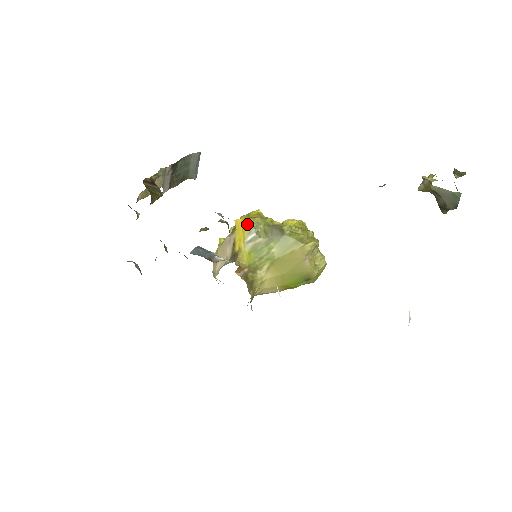
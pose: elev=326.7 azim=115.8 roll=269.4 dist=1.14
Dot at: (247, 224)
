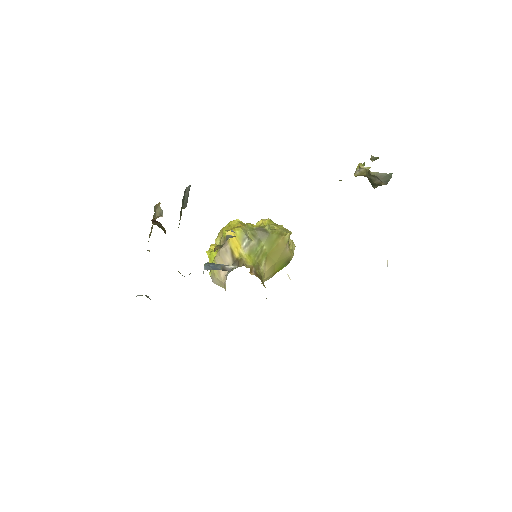
Dot at: (239, 233)
